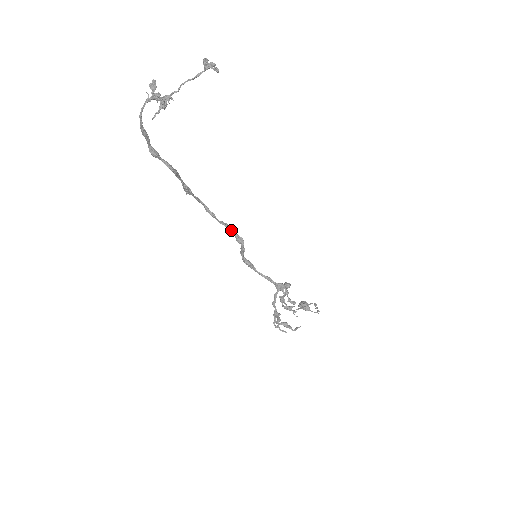
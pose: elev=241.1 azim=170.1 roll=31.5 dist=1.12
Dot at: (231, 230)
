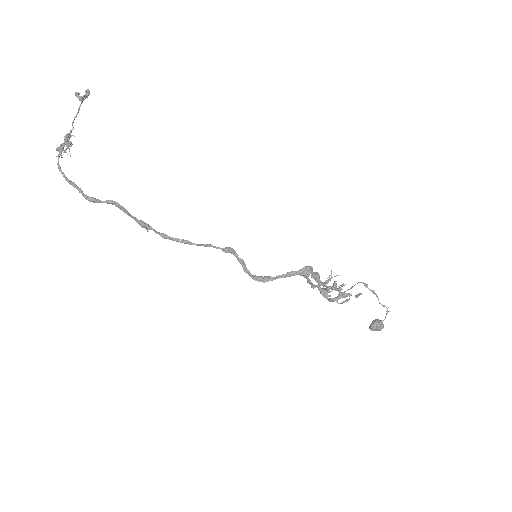
Dot at: (214, 247)
